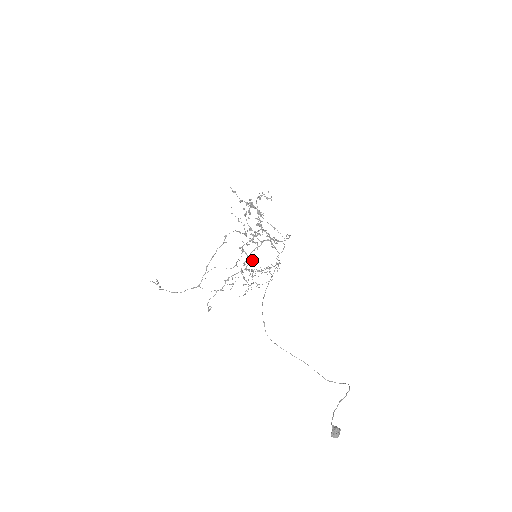
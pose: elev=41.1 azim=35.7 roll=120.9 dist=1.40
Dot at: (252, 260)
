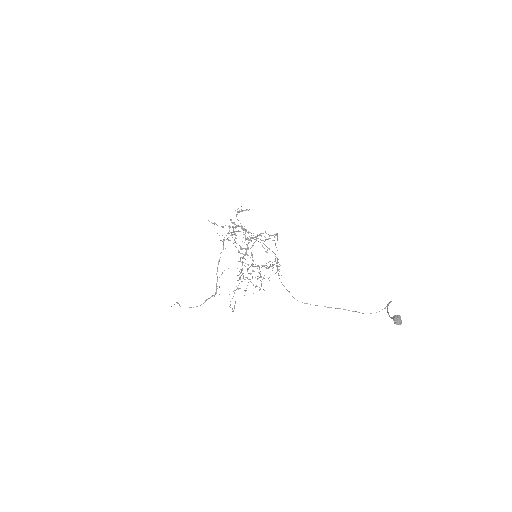
Dot at: (253, 271)
